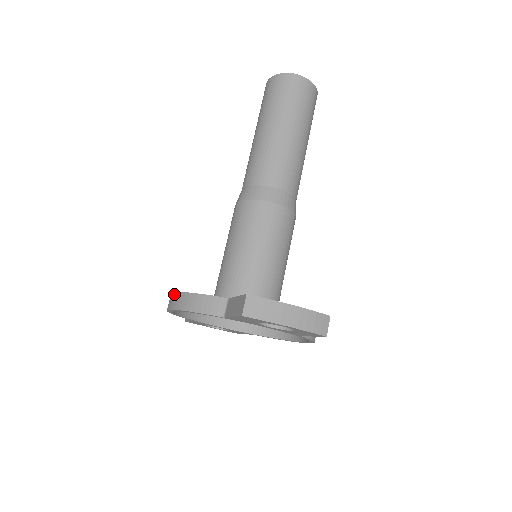
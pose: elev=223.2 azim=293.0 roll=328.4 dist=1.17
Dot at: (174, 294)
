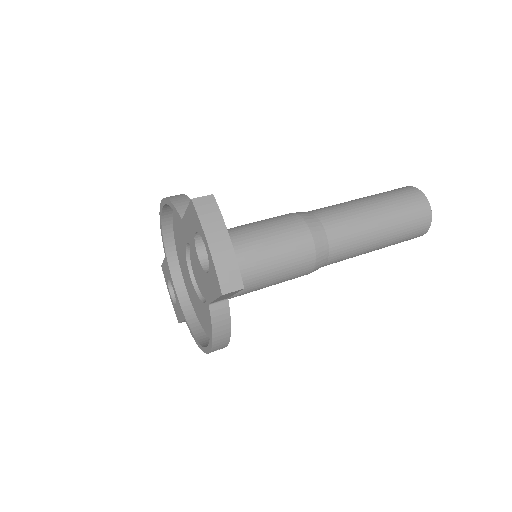
Dot at: occluded
